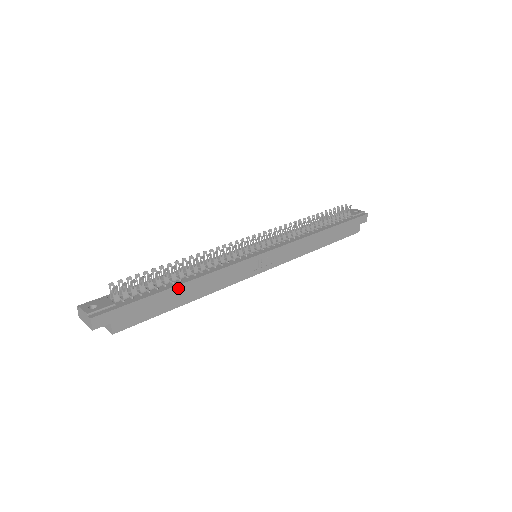
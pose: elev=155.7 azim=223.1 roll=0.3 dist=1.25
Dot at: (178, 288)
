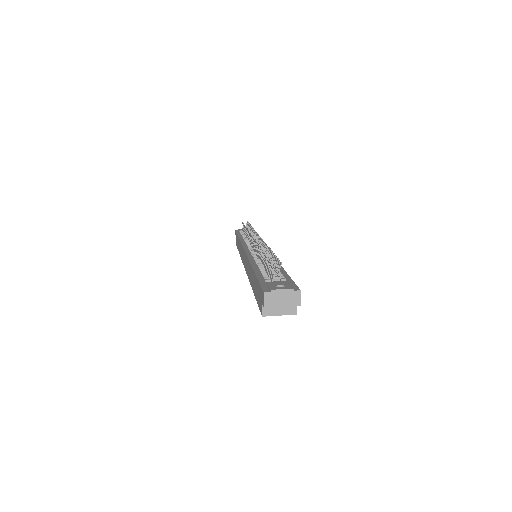
Dot at: occluded
